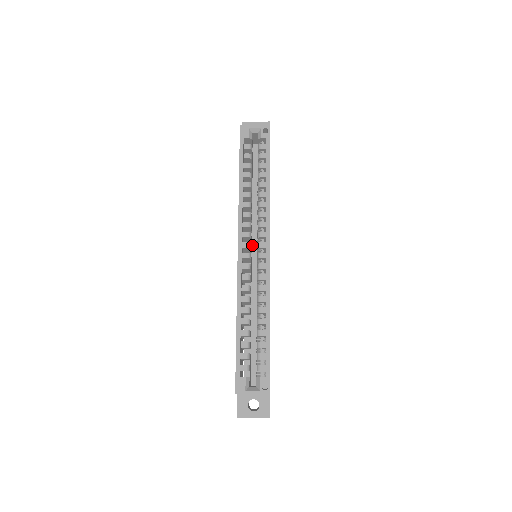
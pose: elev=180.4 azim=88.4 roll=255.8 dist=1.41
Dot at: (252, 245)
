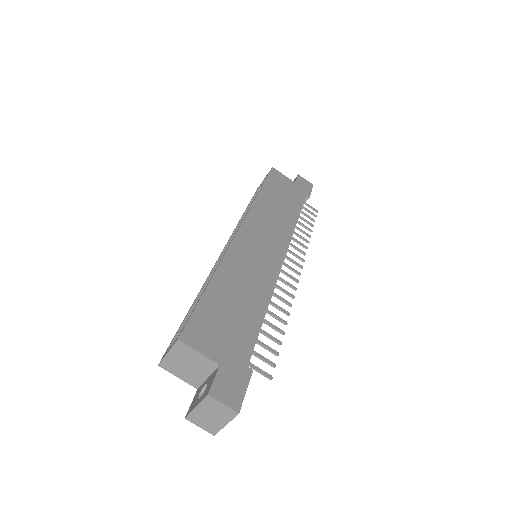
Dot at: occluded
